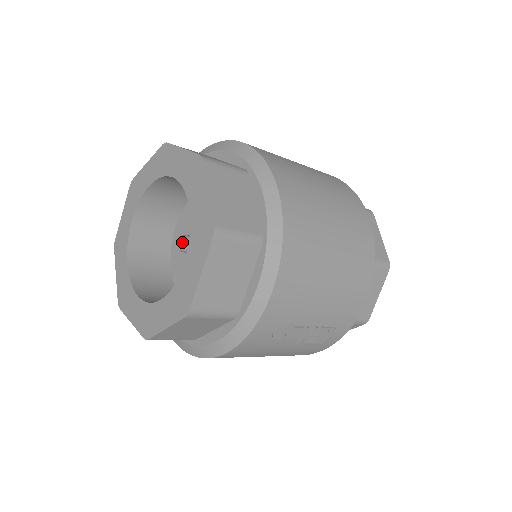
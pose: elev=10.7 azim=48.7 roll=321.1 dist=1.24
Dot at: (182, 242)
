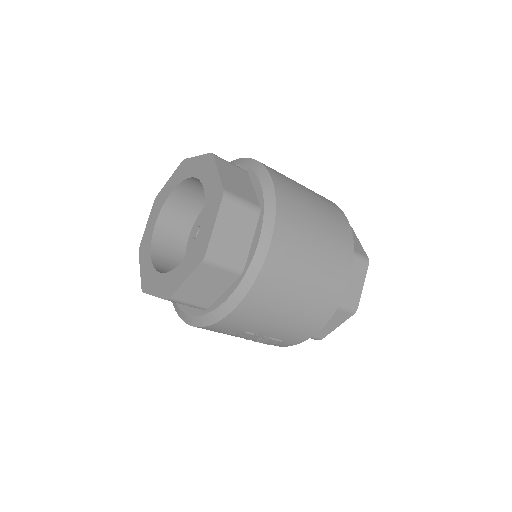
Dot at: (196, 233)
